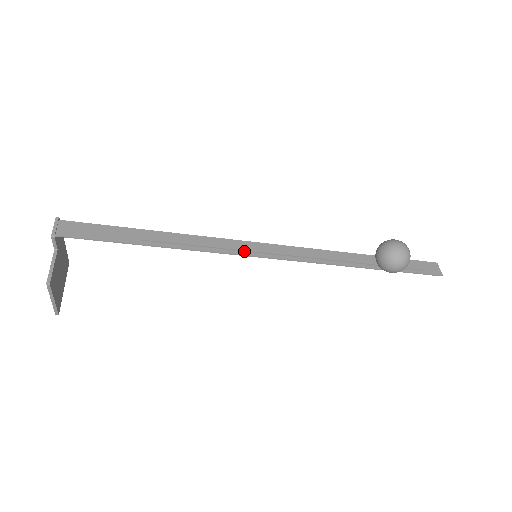
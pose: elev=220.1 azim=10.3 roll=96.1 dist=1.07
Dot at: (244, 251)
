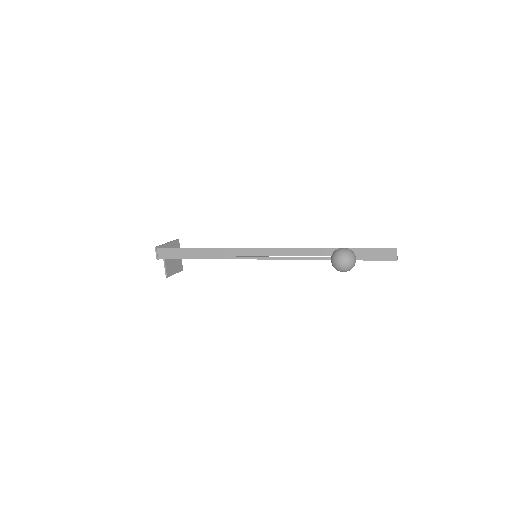
Dot at: (247, 256)
